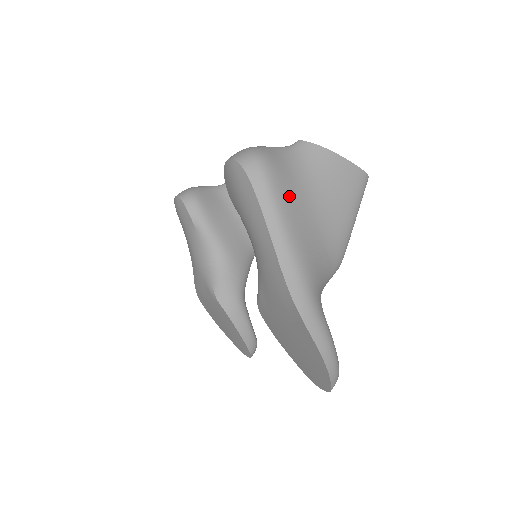
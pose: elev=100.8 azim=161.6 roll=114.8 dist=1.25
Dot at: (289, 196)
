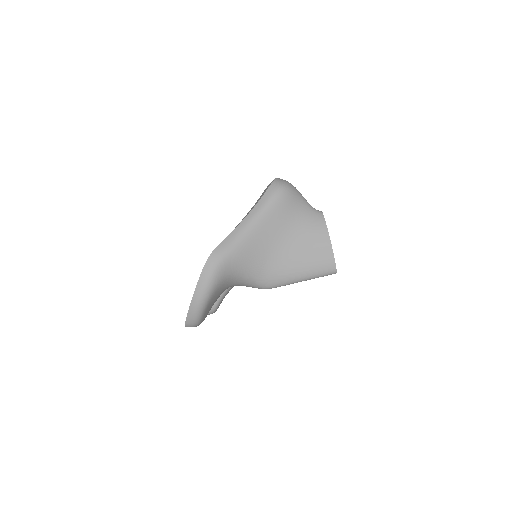
Dot at: (276, 218)
